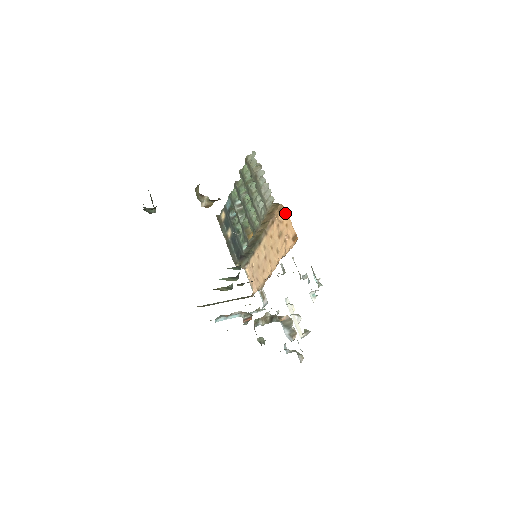
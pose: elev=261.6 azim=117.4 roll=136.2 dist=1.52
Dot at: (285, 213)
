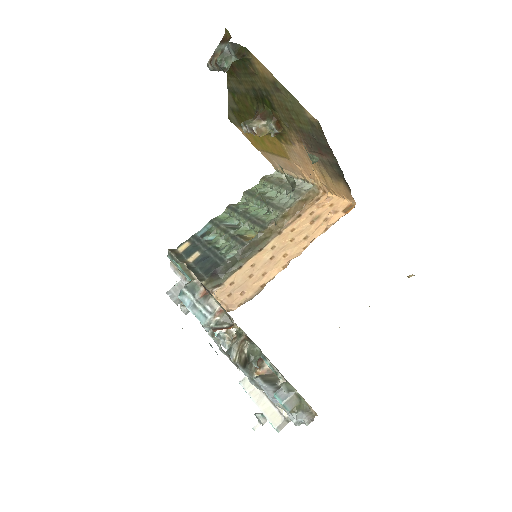
Dot at: (330, 196)
